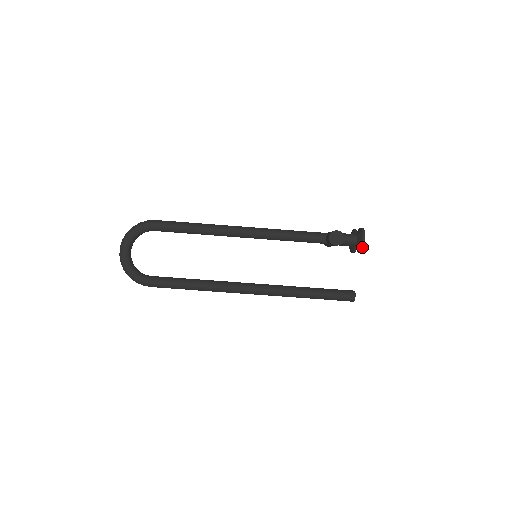
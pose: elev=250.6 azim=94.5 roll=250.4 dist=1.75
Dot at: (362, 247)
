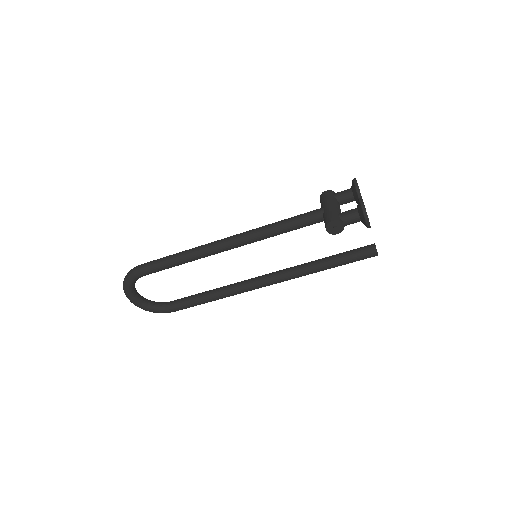
Dot at: (368, 227)
